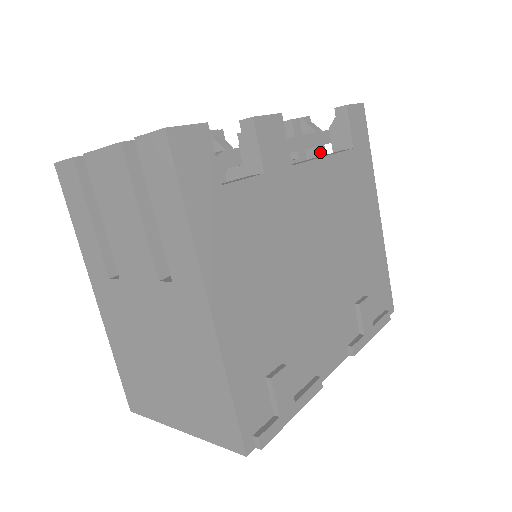
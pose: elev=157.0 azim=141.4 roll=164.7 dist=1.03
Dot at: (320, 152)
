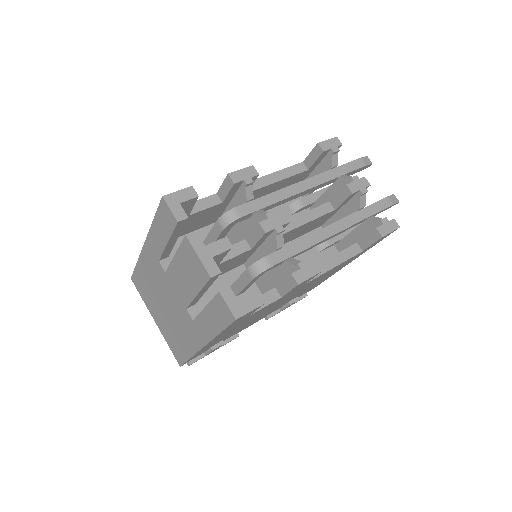
Dot at: occluded
